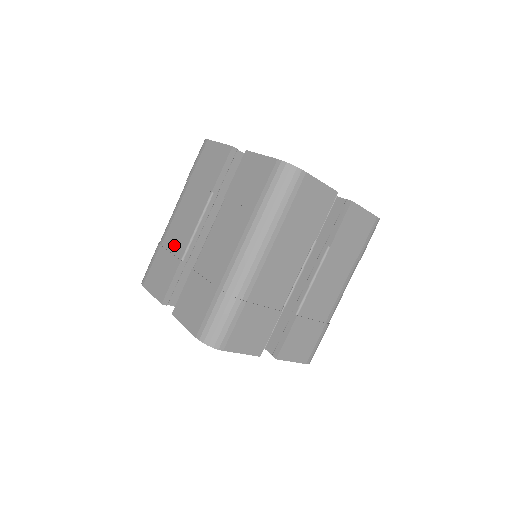
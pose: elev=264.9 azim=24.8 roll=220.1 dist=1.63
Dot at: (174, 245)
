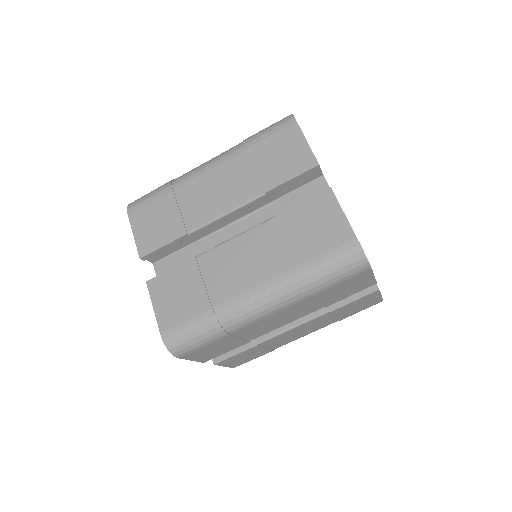
Dot at: (189, 207)
